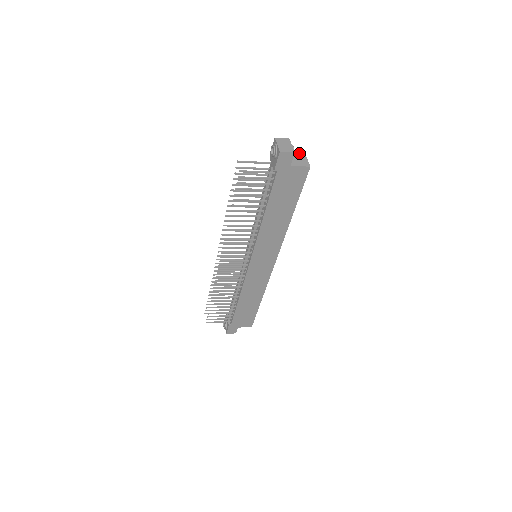
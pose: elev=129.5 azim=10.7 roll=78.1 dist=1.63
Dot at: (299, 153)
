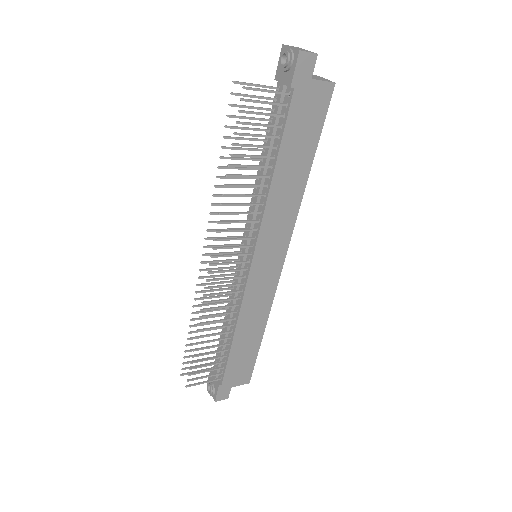
Dot at: occluded
